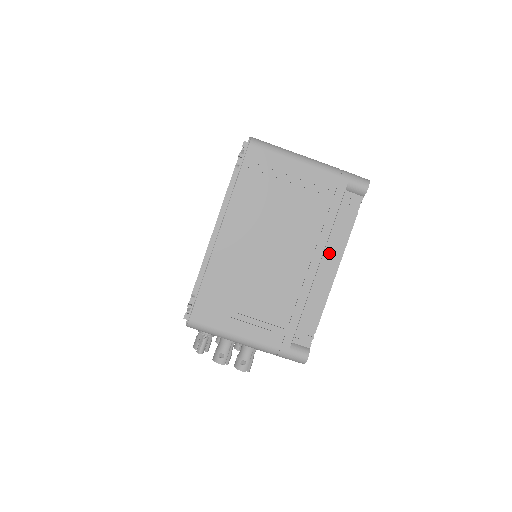
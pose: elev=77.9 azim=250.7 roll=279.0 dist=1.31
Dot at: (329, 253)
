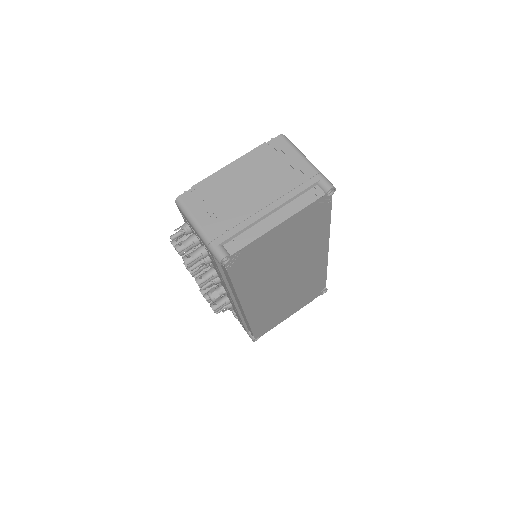
Dot at: (283, 211)
